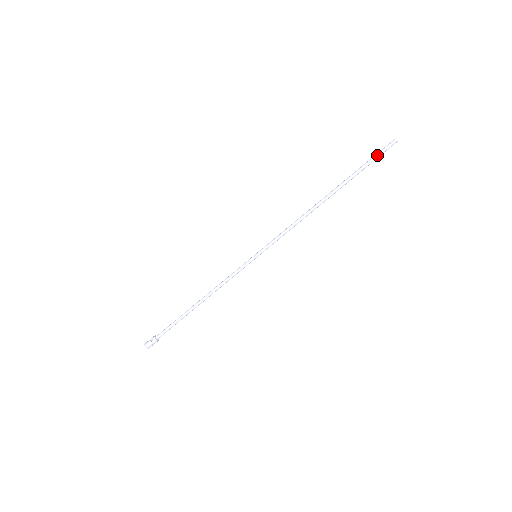
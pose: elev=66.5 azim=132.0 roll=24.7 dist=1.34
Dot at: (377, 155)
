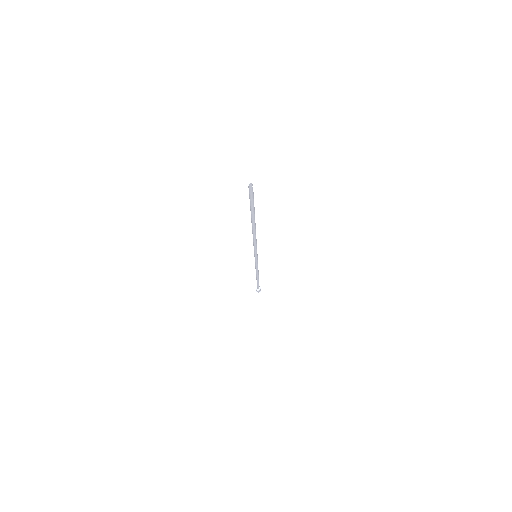
Dot at: (252, 200)
